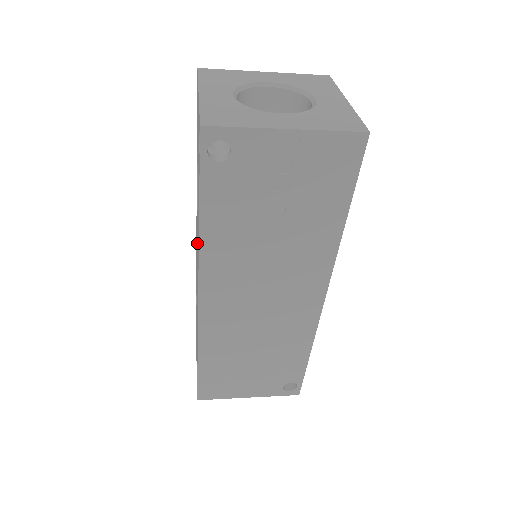
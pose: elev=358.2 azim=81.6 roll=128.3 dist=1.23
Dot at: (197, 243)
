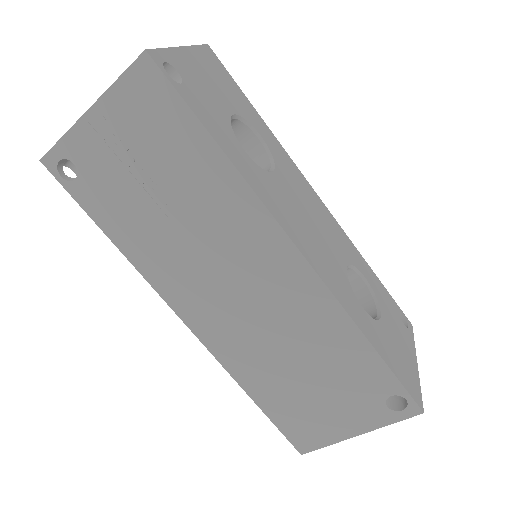
Dot at: occluded
